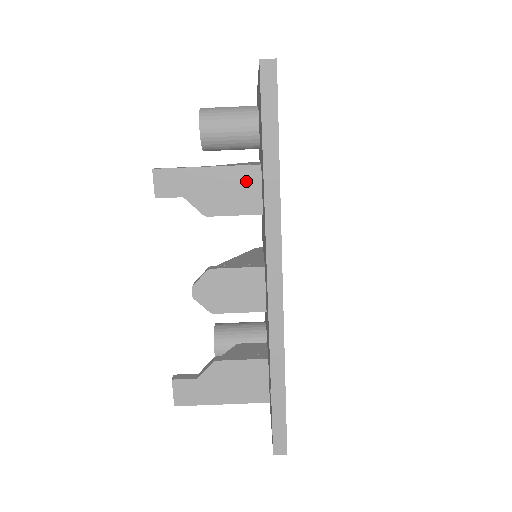
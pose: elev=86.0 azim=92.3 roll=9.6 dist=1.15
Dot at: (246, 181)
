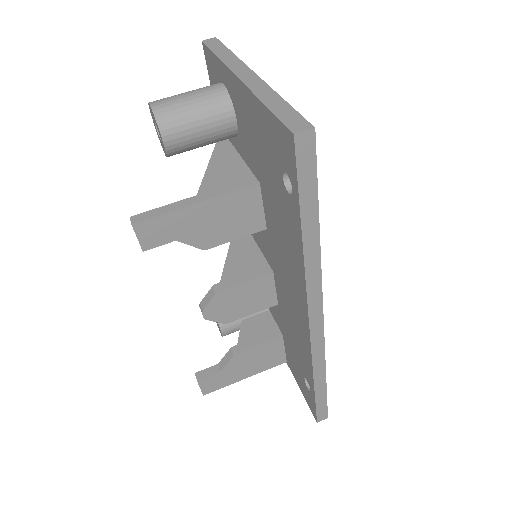
Dot at: (245, 204)
